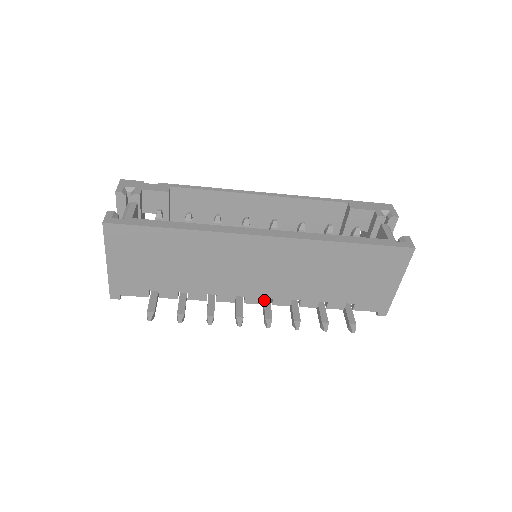
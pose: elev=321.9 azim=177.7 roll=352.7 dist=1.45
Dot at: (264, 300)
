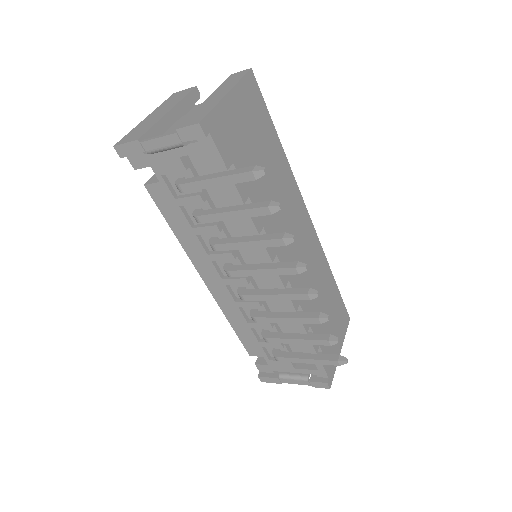
Dot at: (281, 288)
